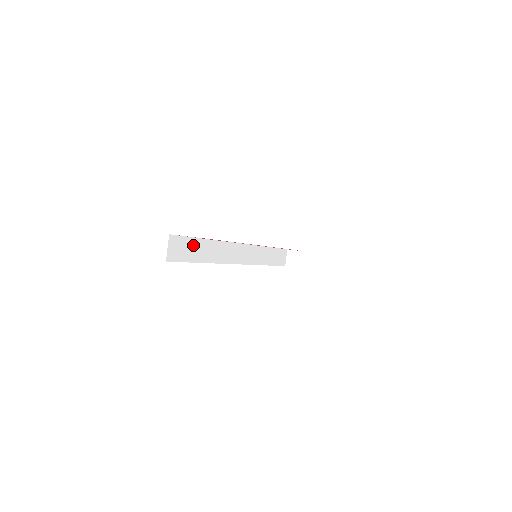
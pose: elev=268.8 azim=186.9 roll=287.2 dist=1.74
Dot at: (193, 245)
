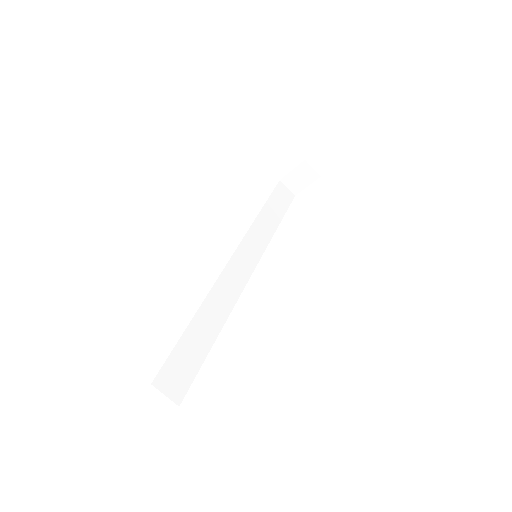
Dot at: (187, 346)
